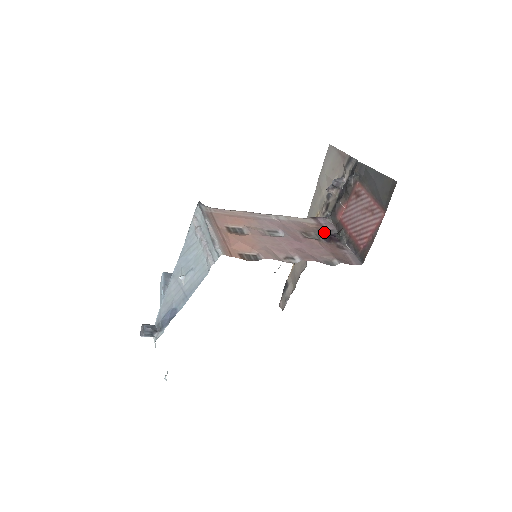
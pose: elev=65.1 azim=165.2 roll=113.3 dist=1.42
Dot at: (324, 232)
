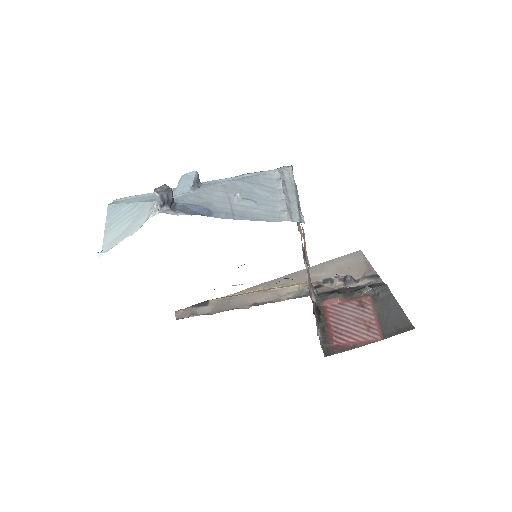
Dot at: occluded
